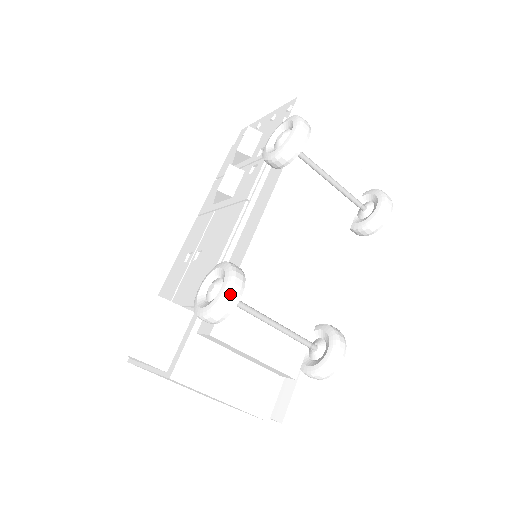
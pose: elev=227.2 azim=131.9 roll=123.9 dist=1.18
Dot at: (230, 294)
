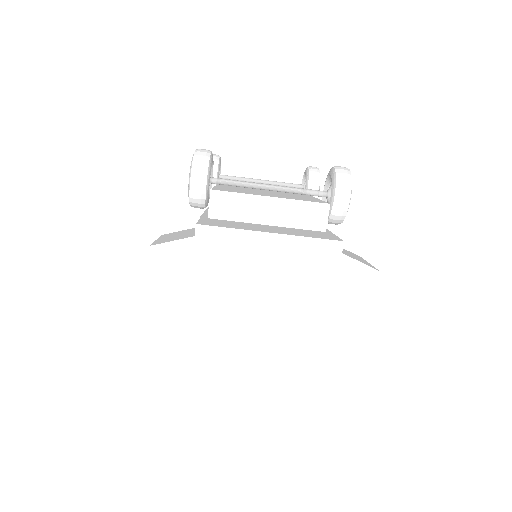
Dot at: (200, 149)
